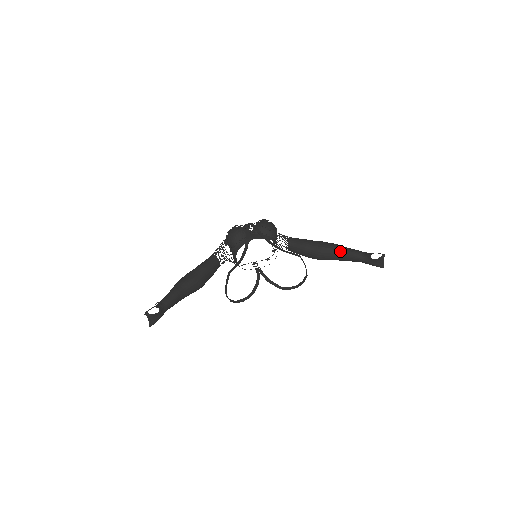
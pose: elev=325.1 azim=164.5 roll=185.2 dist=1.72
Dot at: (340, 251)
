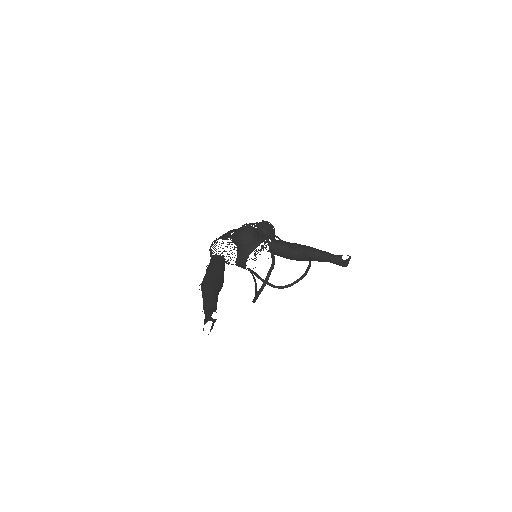
Dot at: (316, 253)
